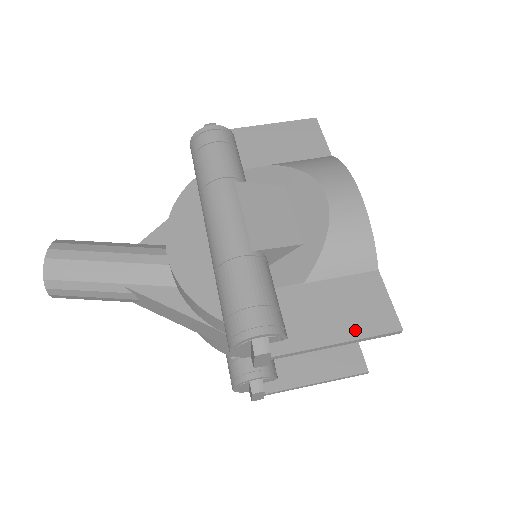
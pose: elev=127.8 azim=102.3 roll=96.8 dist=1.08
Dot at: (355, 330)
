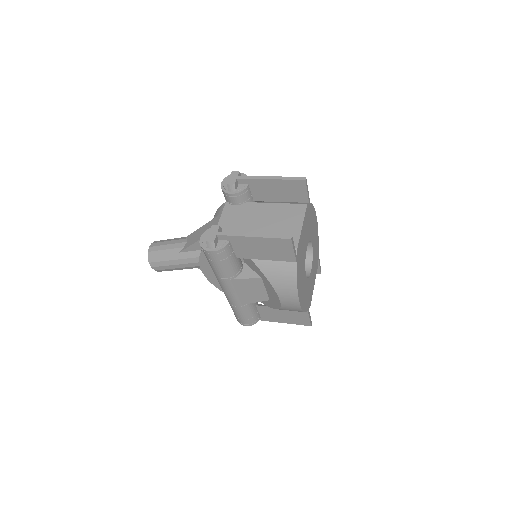
Dot at: occluded
